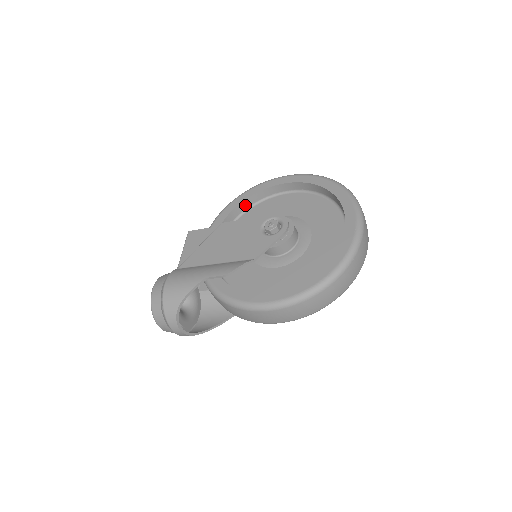
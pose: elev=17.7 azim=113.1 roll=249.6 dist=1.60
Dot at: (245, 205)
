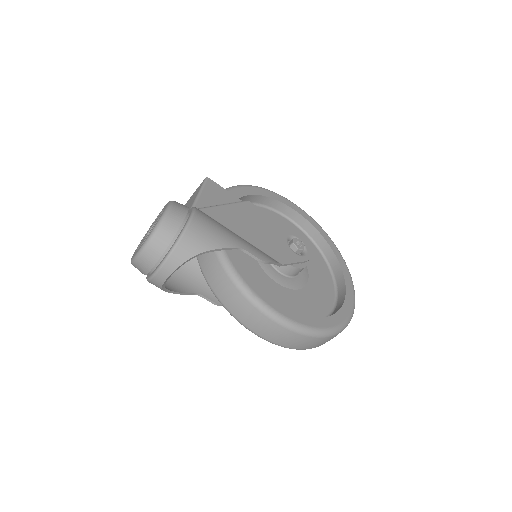
Dot at: (257, 199)
